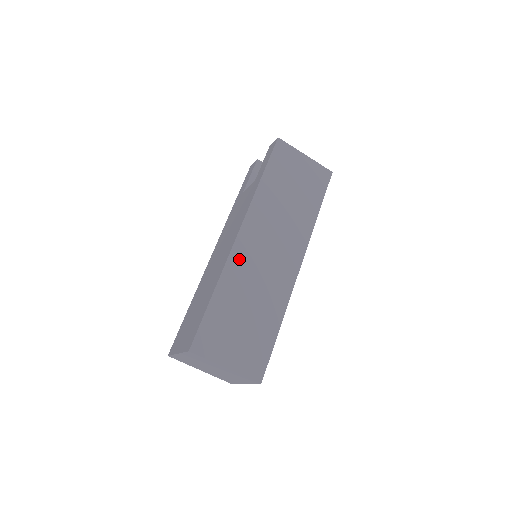
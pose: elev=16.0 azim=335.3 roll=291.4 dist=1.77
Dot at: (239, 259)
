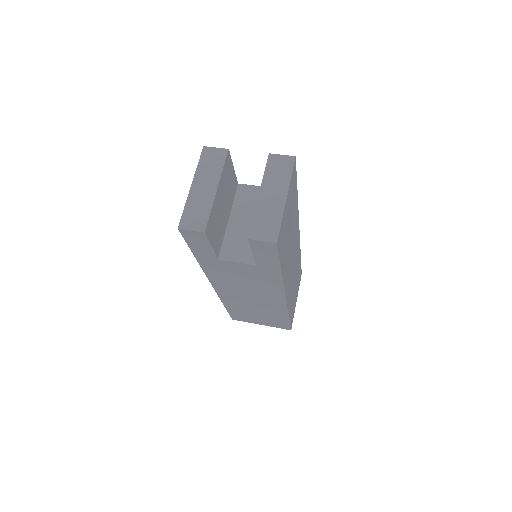
Dot at: (289, 296)
